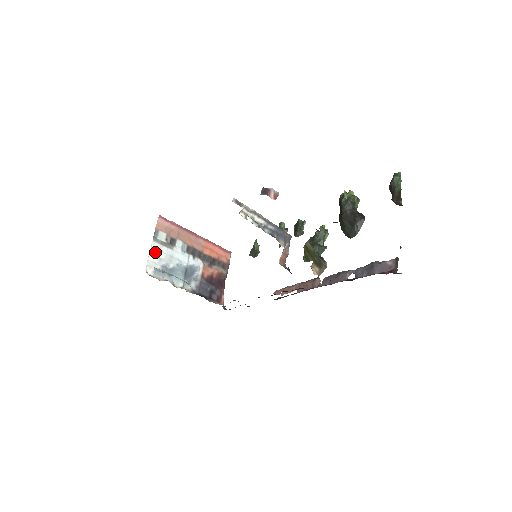
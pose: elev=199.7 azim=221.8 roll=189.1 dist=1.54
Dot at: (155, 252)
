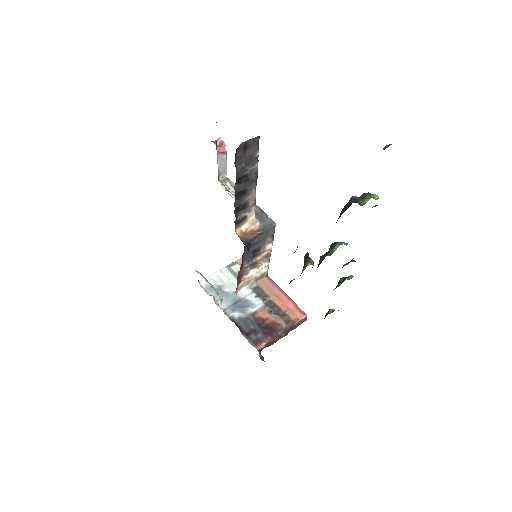
Dot at: (220, 274)
